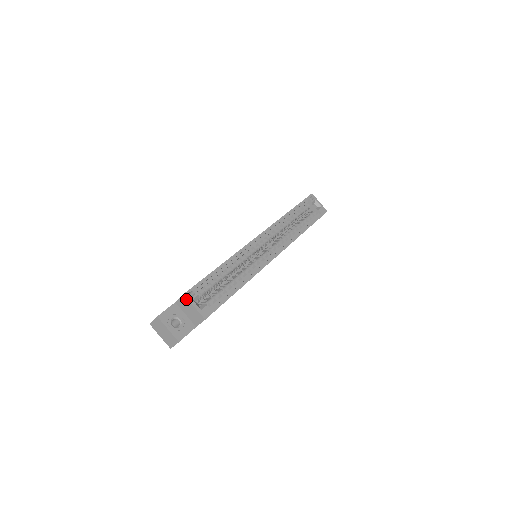
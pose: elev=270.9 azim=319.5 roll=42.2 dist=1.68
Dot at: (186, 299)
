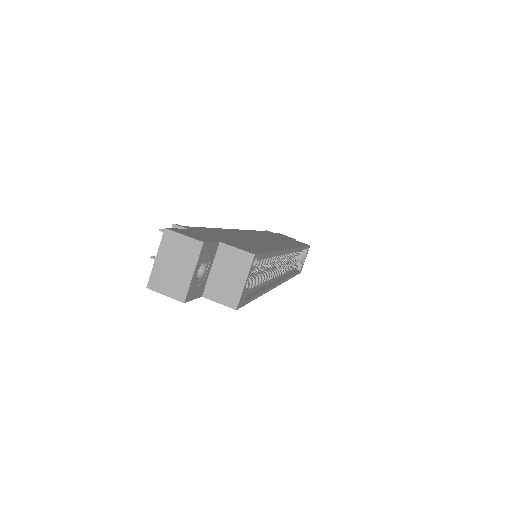
Dot at: (248, 262)
